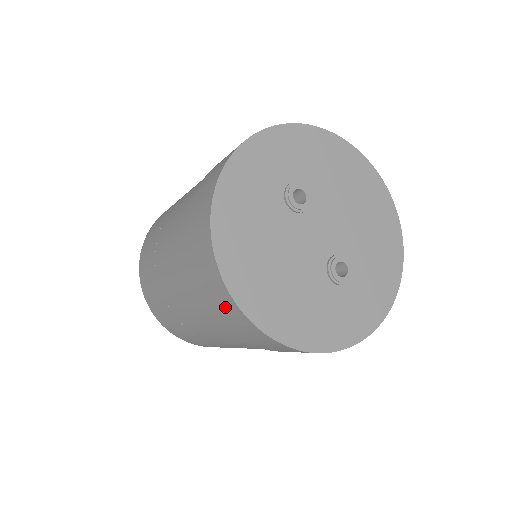
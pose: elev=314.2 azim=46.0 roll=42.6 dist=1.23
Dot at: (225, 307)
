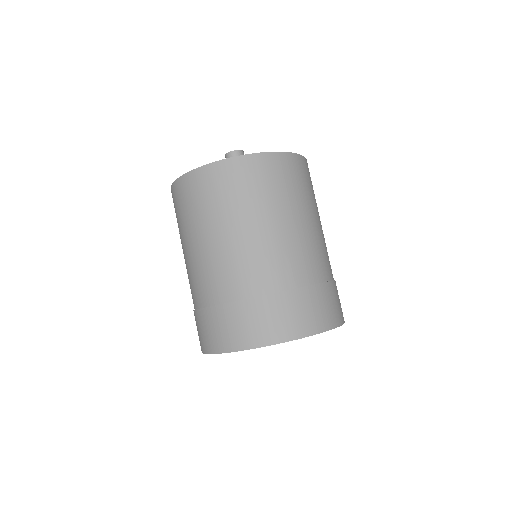
Dot at: occluded
